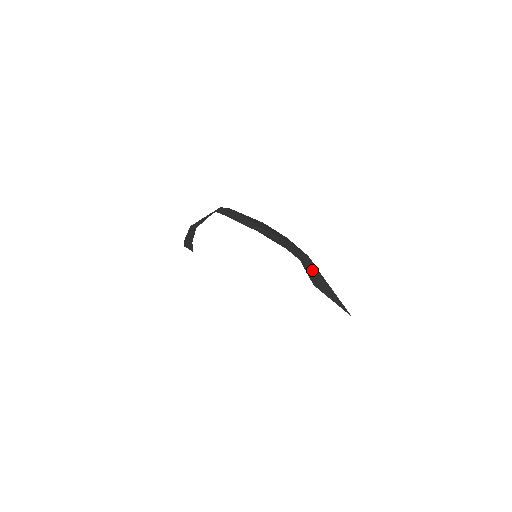
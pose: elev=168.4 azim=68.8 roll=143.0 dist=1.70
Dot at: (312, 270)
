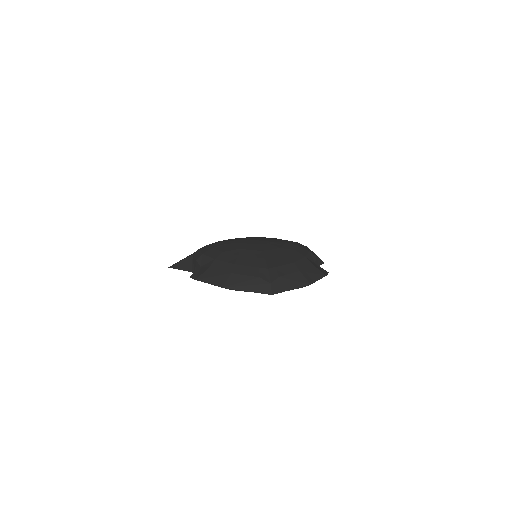
Dot at: occluded
